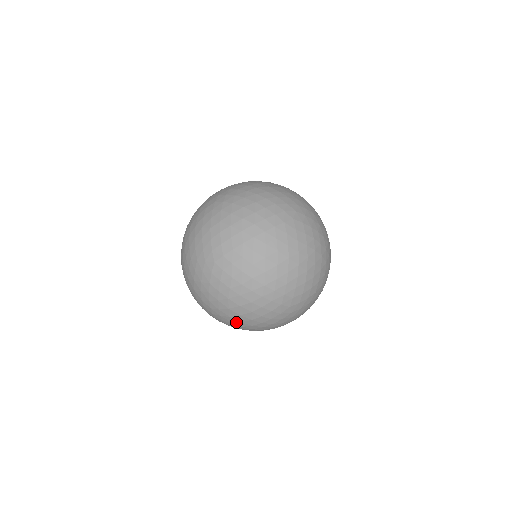
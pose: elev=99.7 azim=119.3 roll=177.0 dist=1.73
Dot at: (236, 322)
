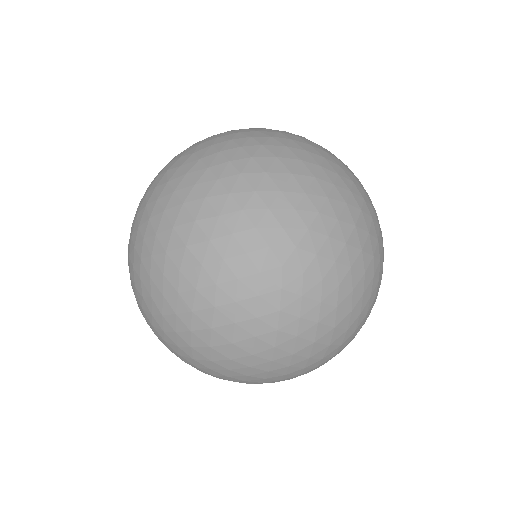
Dot at: (313, 363)
